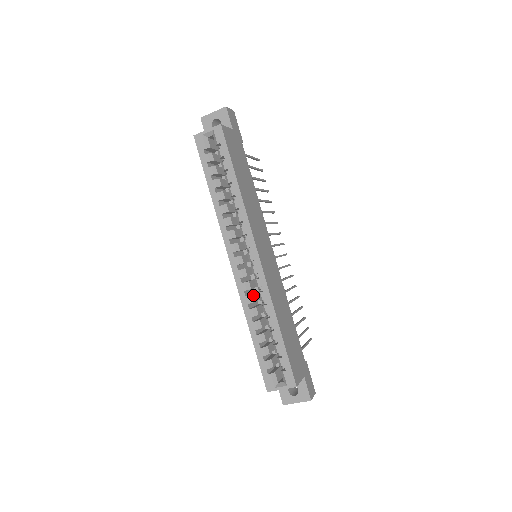
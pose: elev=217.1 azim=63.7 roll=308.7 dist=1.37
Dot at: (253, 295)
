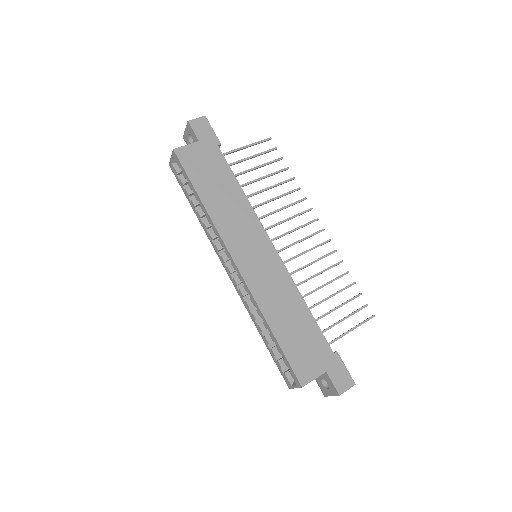
Dot at: occluded
